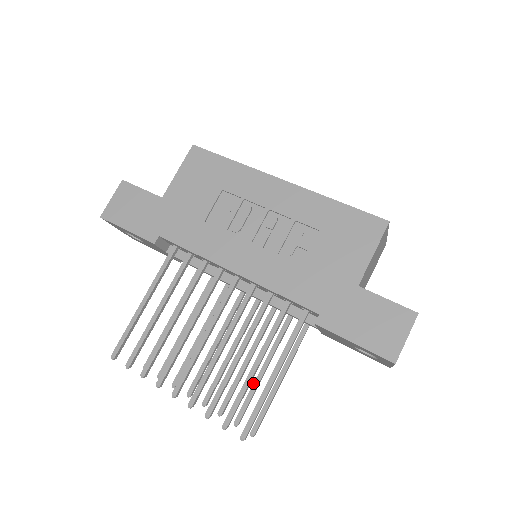
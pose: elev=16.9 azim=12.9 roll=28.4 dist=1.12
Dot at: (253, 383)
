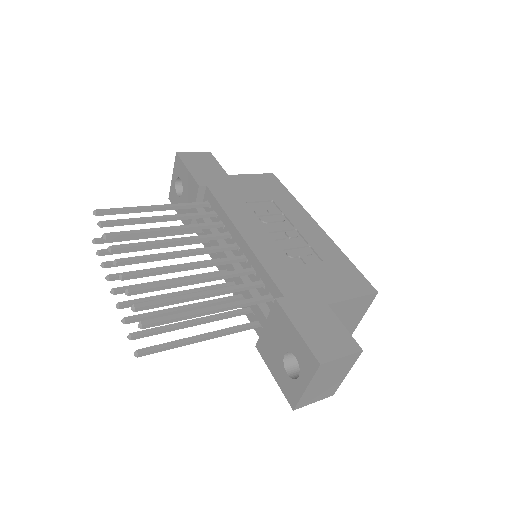
Dot at: (174, 323)
